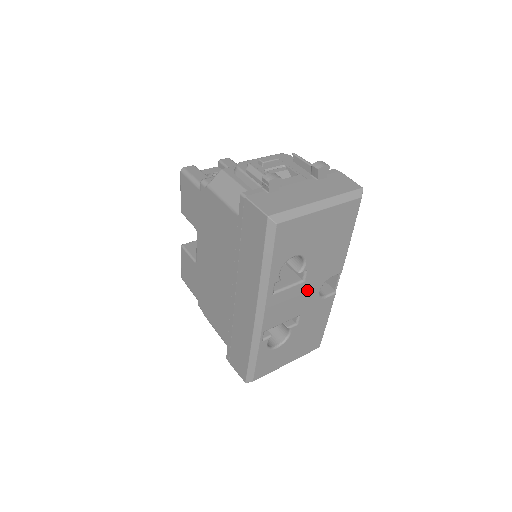
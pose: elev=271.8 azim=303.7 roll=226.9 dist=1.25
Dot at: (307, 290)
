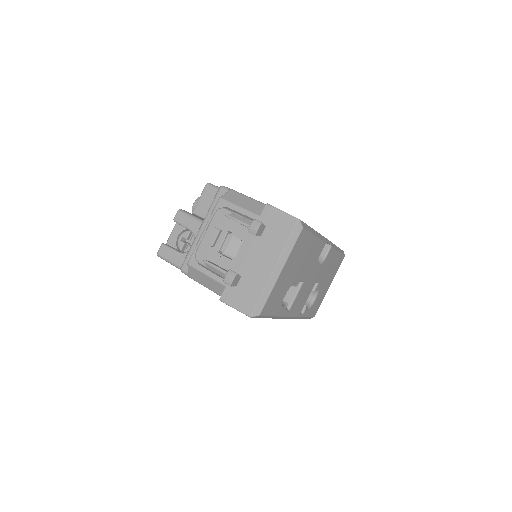
Dot at: (309, 278)
